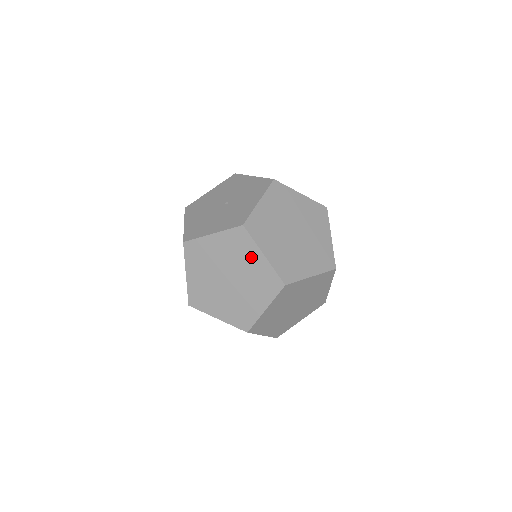
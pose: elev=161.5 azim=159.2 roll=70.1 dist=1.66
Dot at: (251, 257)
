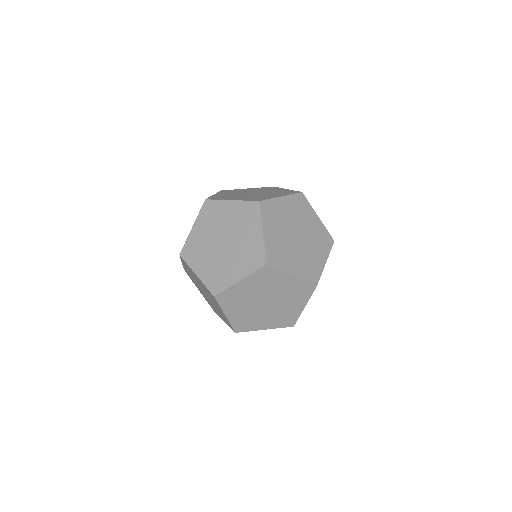
Dot at: (252, 230)
